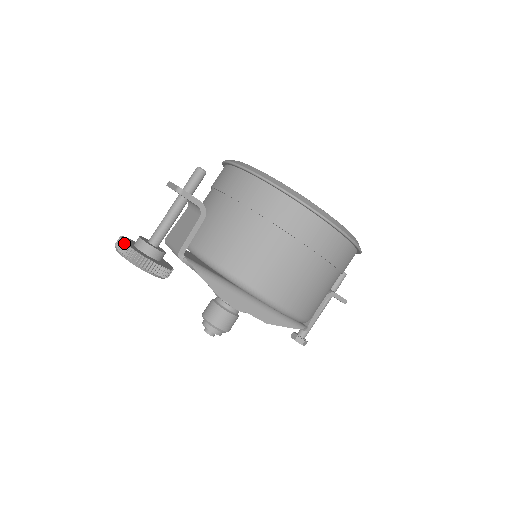
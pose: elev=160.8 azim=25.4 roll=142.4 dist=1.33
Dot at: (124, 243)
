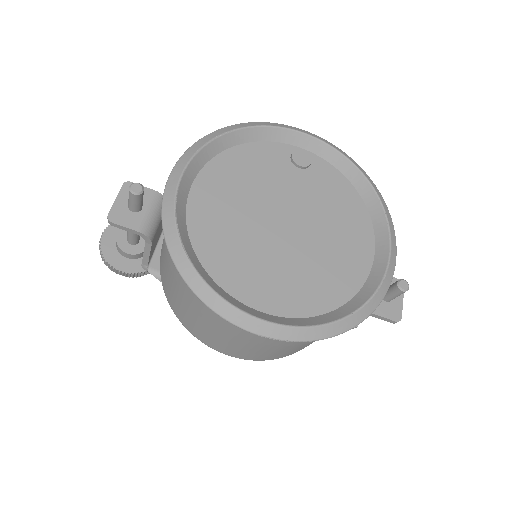
Dot at: (99, 245)
